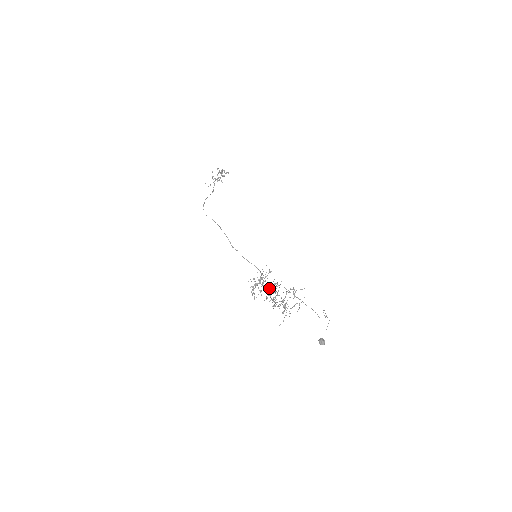
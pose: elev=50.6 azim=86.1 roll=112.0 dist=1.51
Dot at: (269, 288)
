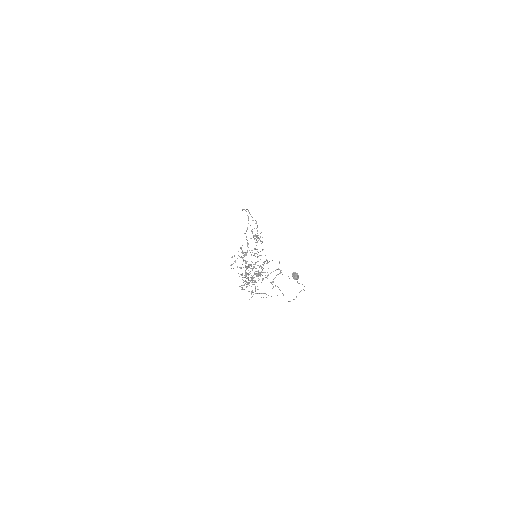
Dot at: (253, 266)
